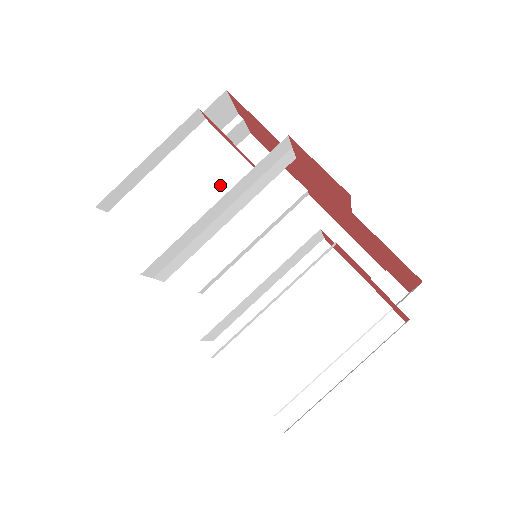
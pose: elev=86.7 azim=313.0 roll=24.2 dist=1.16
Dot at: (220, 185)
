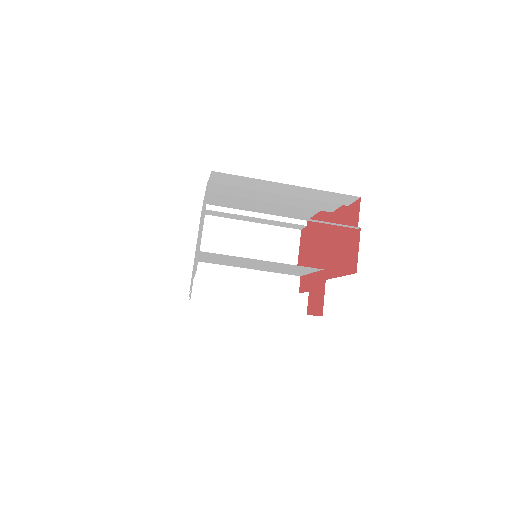
Dot at: (280, 270)
